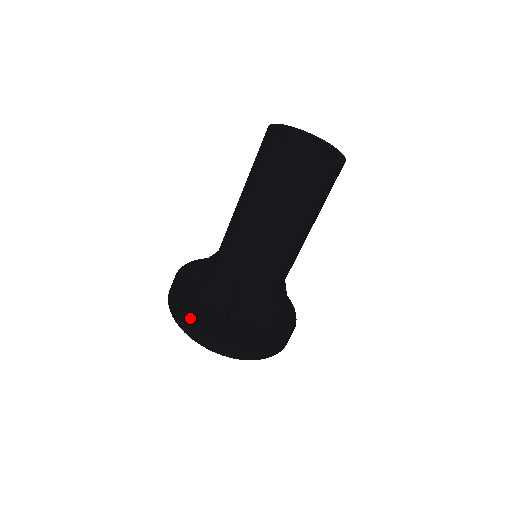
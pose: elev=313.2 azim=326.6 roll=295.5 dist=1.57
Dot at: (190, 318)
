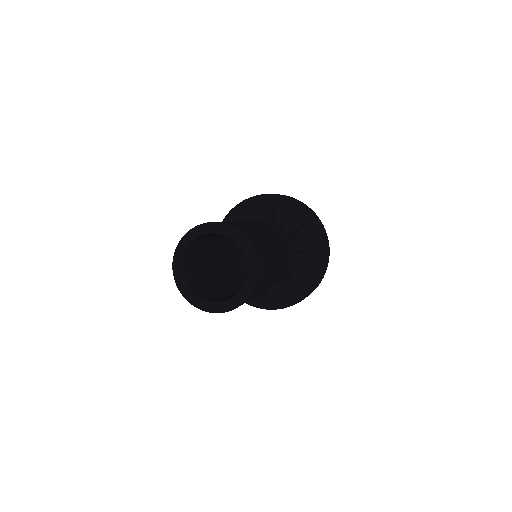
Dot at: occluded
